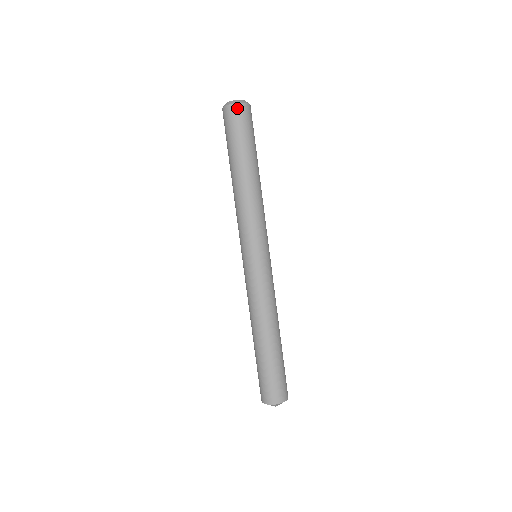
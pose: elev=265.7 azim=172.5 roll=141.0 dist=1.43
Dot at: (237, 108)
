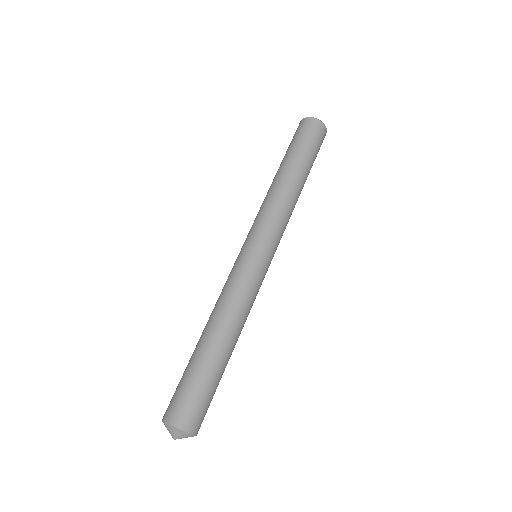
Dot at: (314, 122)
